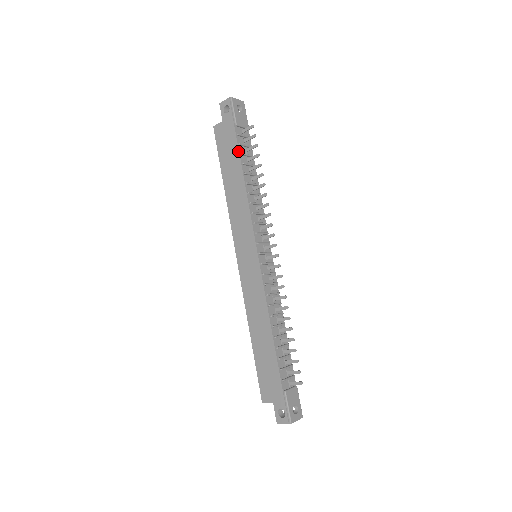
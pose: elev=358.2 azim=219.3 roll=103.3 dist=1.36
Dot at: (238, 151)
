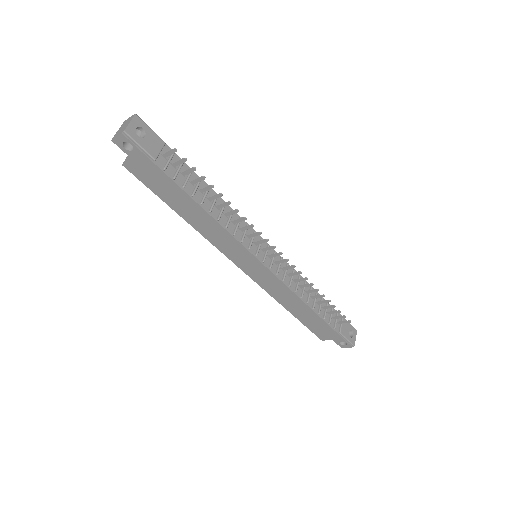
Dot at: (178, 187)
